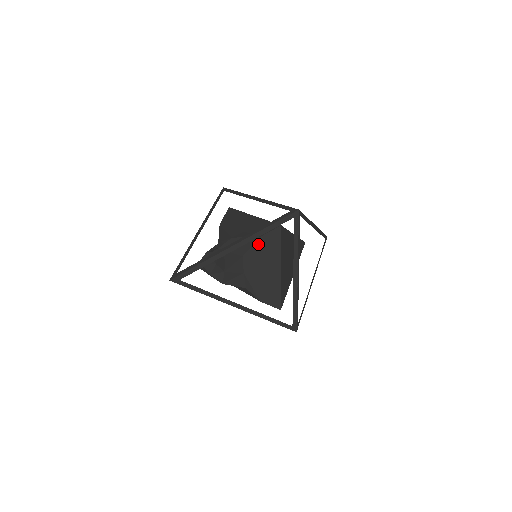
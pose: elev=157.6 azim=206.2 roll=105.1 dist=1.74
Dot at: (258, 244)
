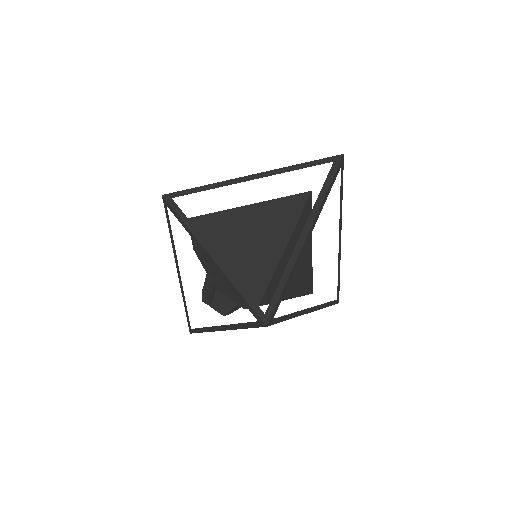
Dot at: occluded
